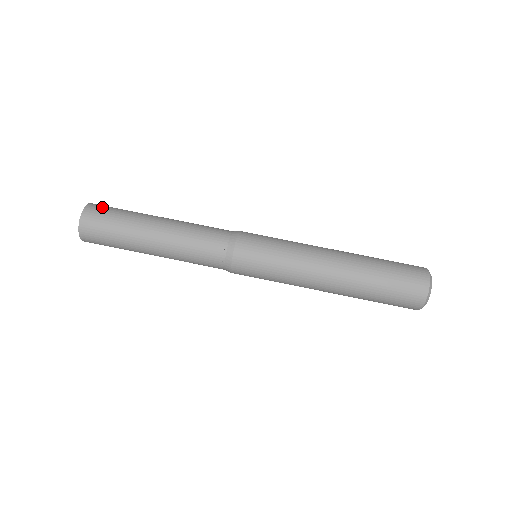
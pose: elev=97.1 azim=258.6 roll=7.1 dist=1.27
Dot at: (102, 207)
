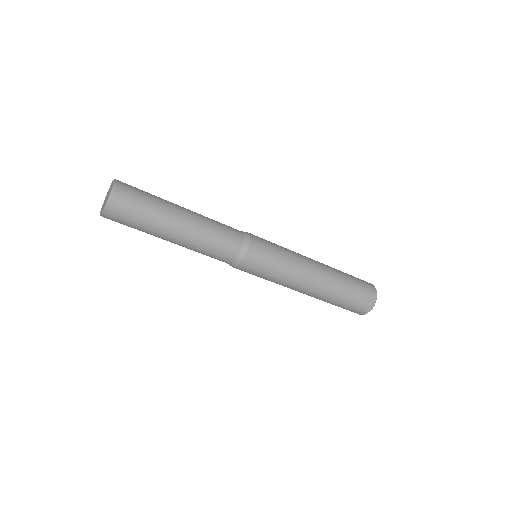
Dot at: (127, 194)
